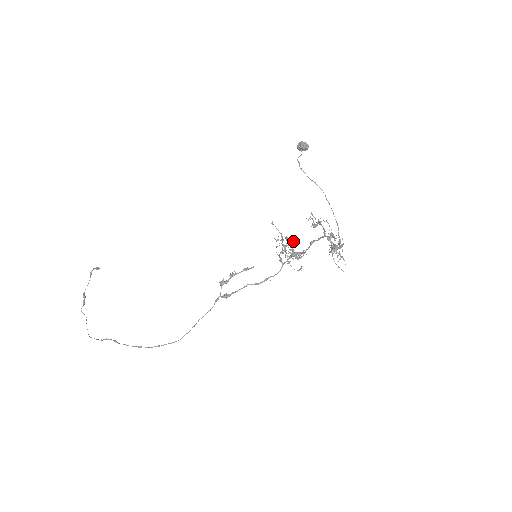
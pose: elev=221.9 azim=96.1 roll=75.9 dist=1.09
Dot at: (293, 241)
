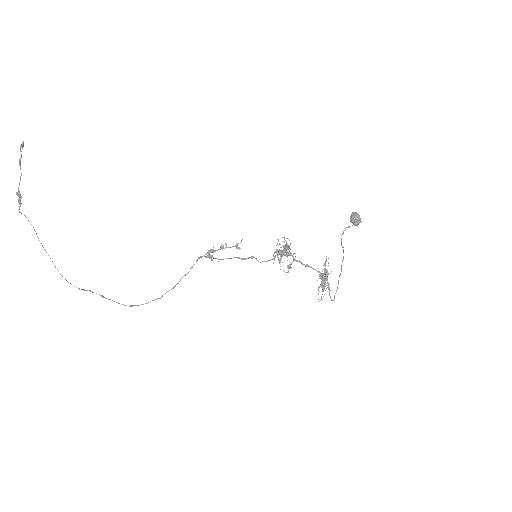
Dot at: (290, 244)
